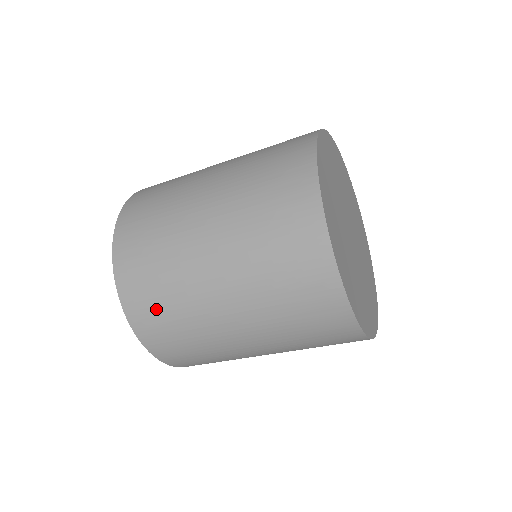
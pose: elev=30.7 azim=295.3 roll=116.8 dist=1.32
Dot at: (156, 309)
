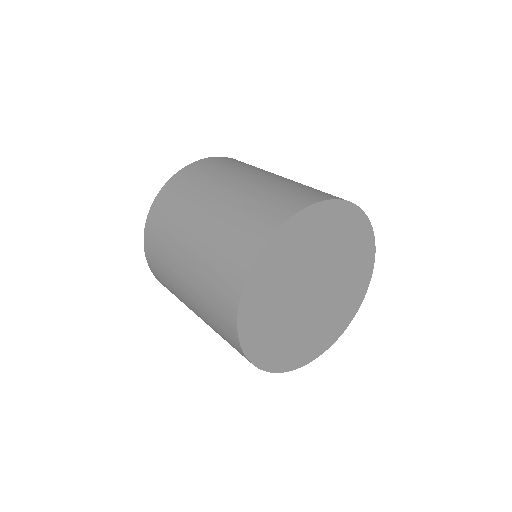
Dot at: (161, 277)
